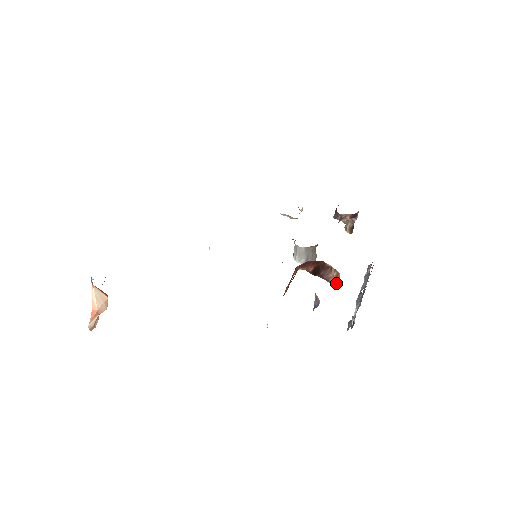
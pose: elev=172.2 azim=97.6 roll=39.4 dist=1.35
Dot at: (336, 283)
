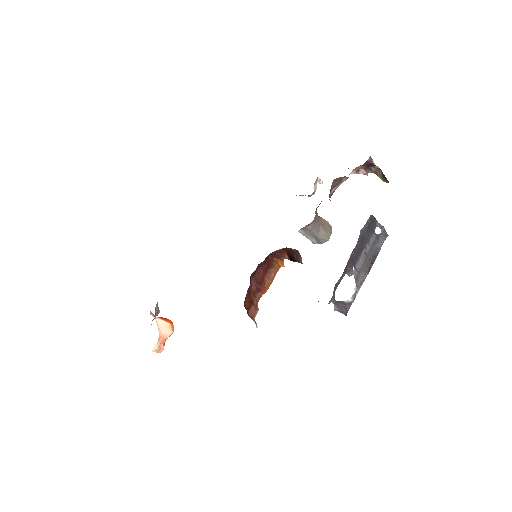
Dot at: occluded
